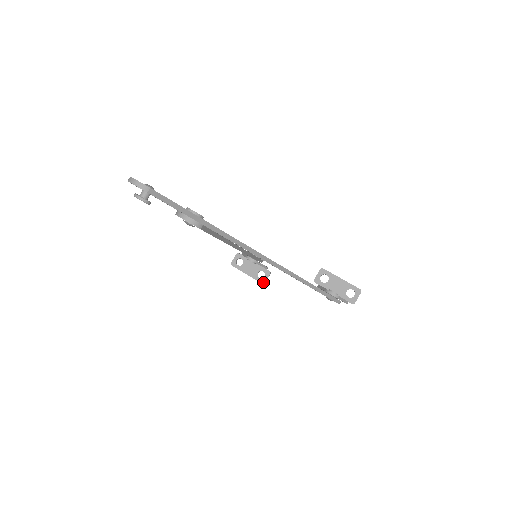
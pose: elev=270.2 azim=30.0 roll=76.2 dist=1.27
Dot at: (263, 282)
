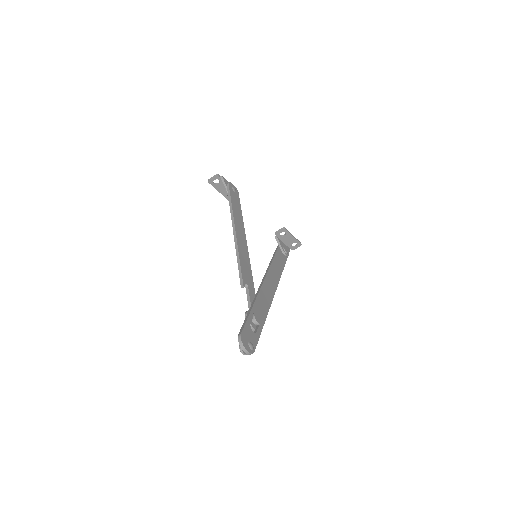
Dot at: occluded
